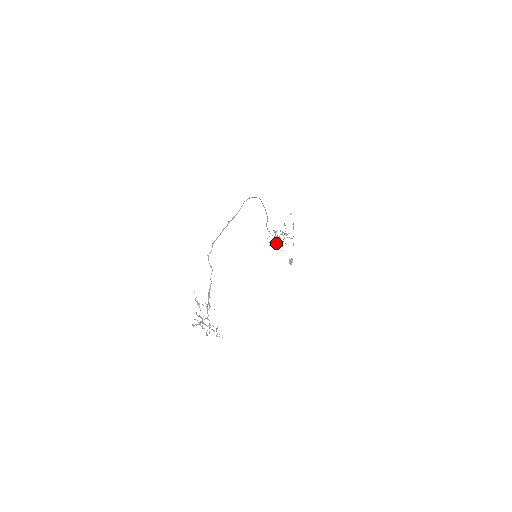
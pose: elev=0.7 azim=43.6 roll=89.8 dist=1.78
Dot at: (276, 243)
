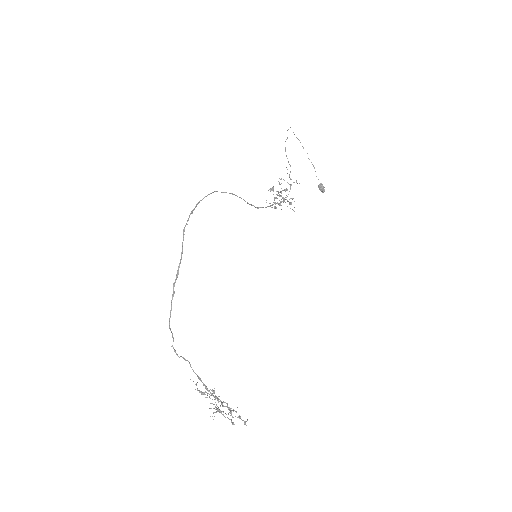
Dot at: (280, 205)
